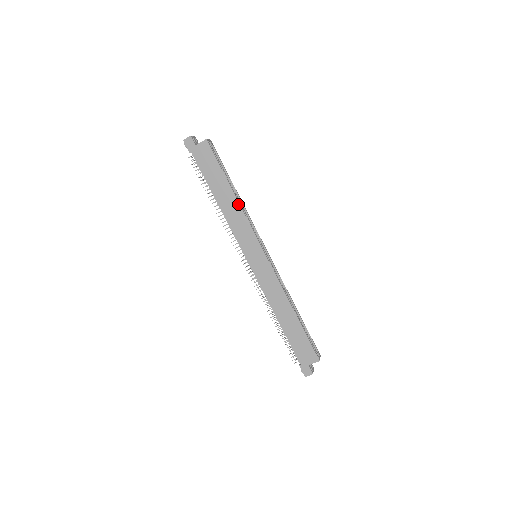
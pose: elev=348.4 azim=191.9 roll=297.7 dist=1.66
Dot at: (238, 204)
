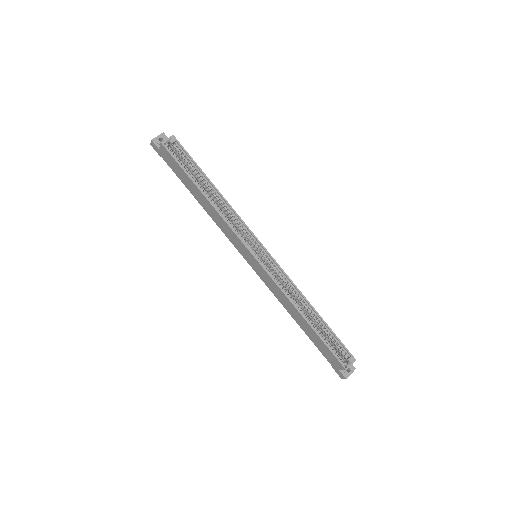
Dot at: (213, 208)
